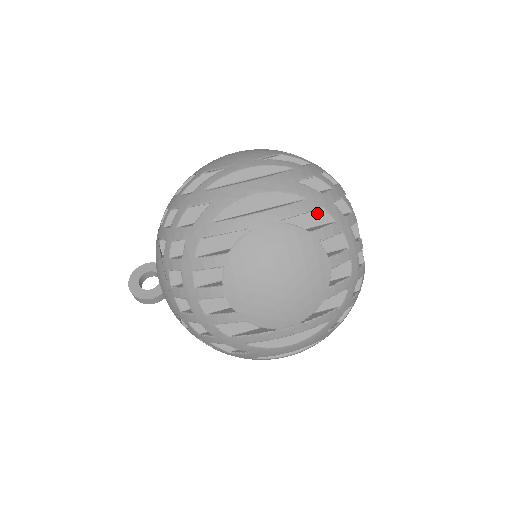
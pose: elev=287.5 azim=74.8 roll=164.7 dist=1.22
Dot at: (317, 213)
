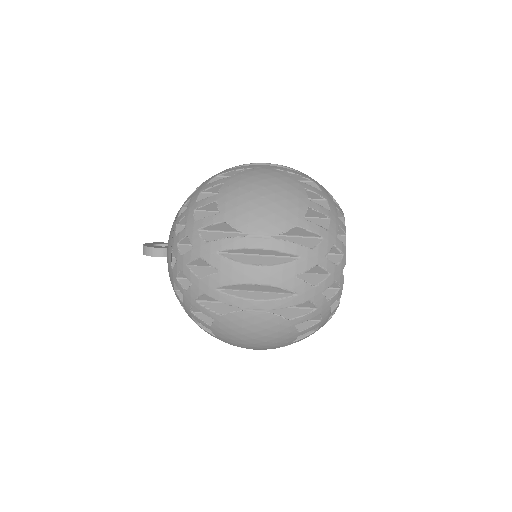
Dot at: (309, 184)
